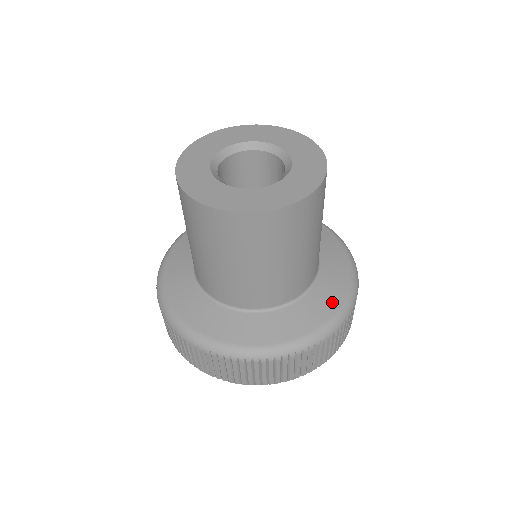
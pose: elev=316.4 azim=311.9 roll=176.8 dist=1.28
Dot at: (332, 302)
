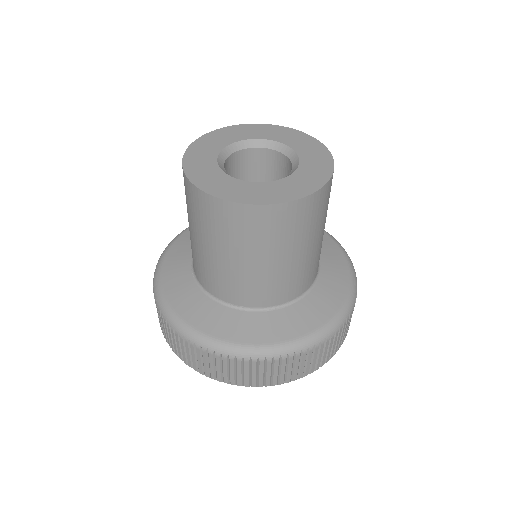
Dot at: (339, 258)
